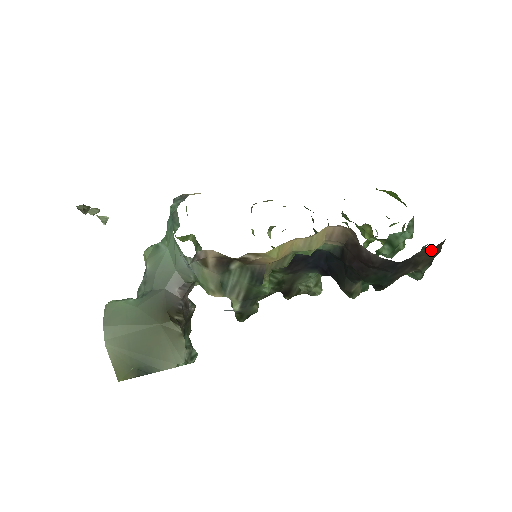
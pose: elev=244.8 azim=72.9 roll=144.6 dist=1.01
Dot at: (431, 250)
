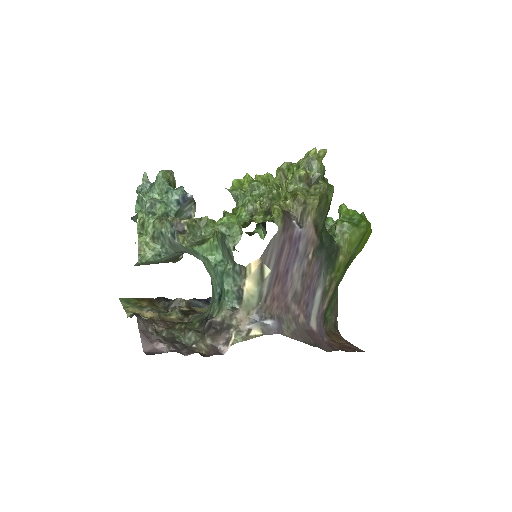
Dot at: occluded
